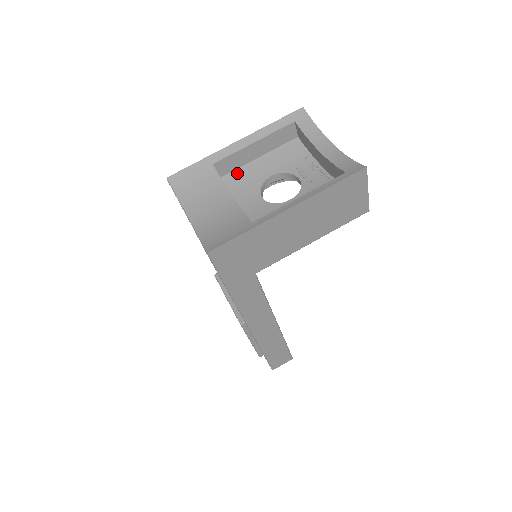
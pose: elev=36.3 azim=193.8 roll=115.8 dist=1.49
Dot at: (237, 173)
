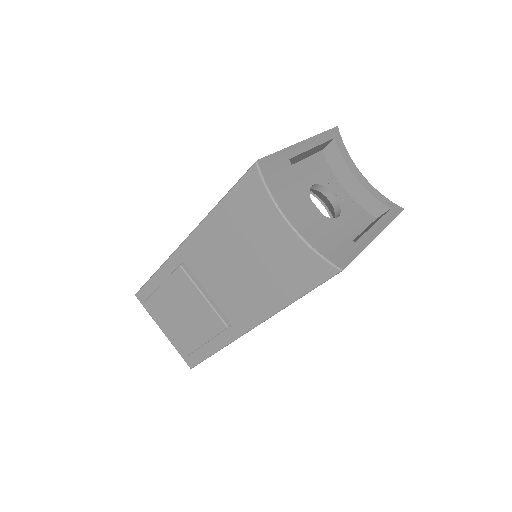
Dot at: occluded
